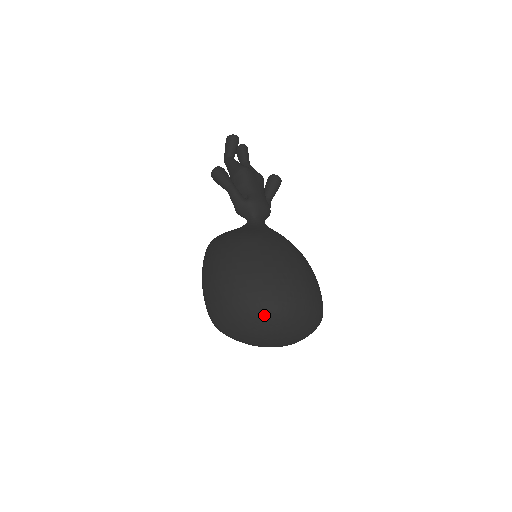
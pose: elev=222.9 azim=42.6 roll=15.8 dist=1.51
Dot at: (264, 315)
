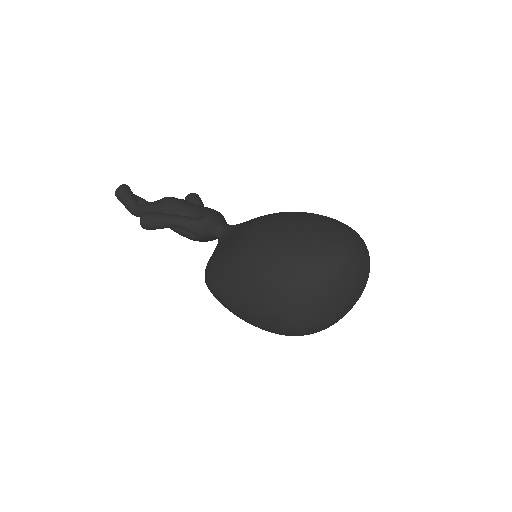
Dot at: (347, 263)
